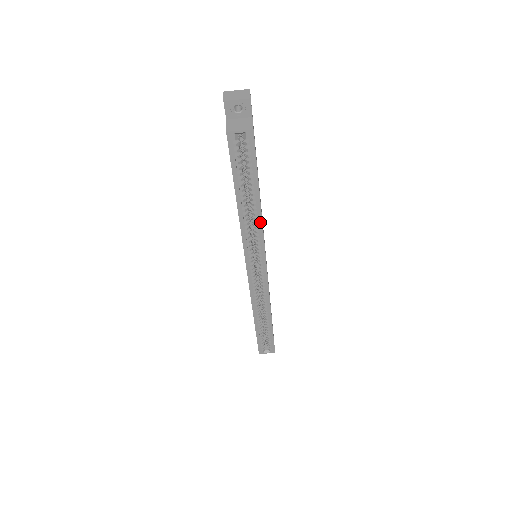
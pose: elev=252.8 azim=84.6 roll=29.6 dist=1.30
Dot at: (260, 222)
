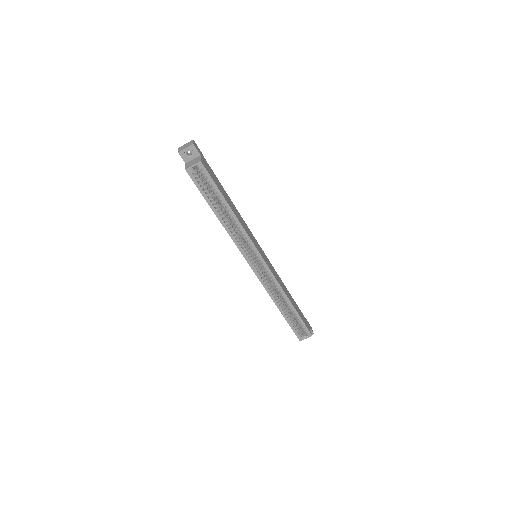
Dot at: (239, 224)
